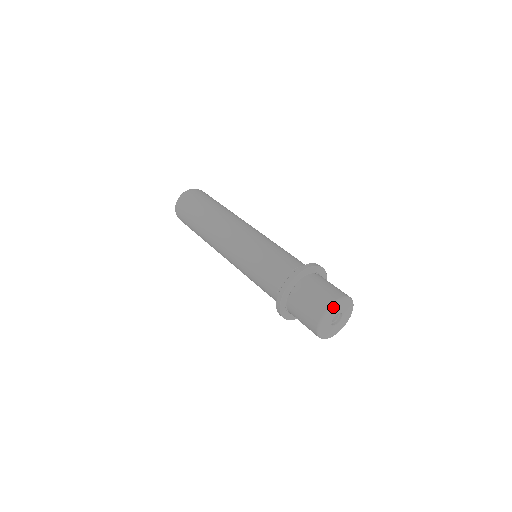
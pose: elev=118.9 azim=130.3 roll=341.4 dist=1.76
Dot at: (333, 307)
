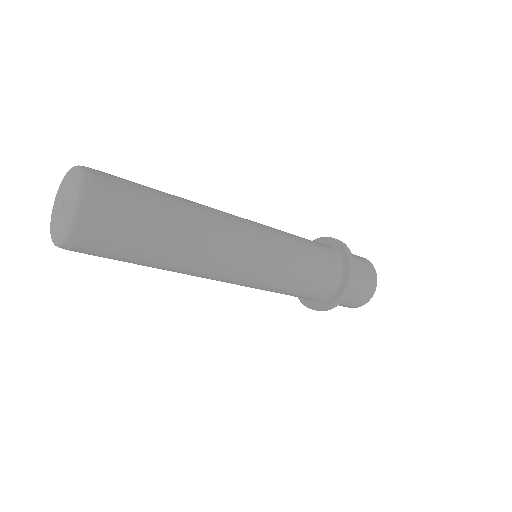
Dot at: (369, 299)
